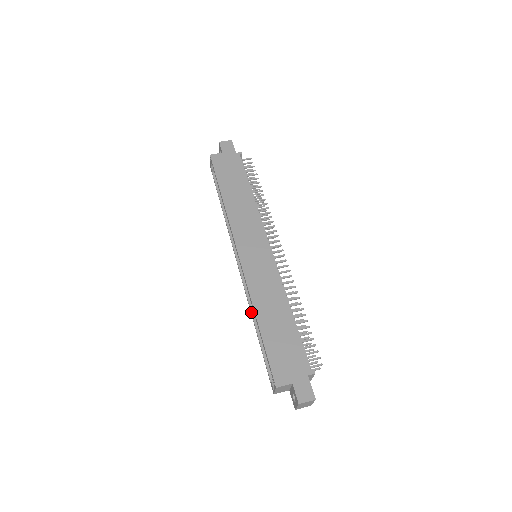
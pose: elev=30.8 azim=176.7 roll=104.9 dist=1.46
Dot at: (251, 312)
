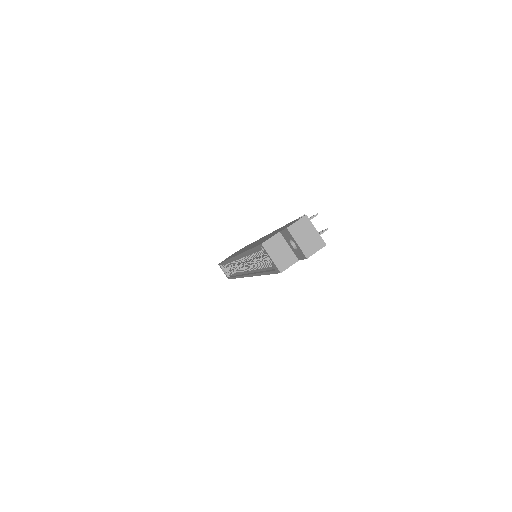
Dot at: (255, 273)
